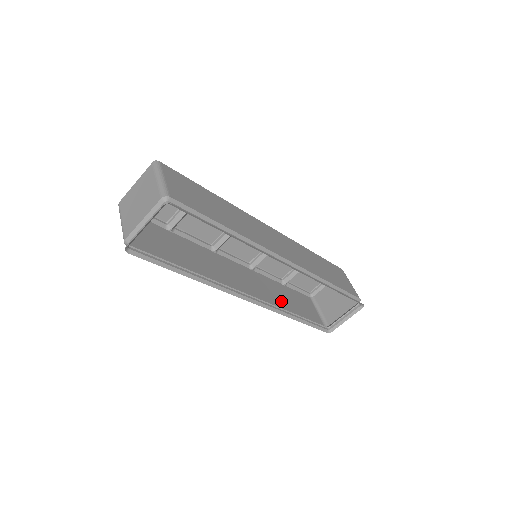
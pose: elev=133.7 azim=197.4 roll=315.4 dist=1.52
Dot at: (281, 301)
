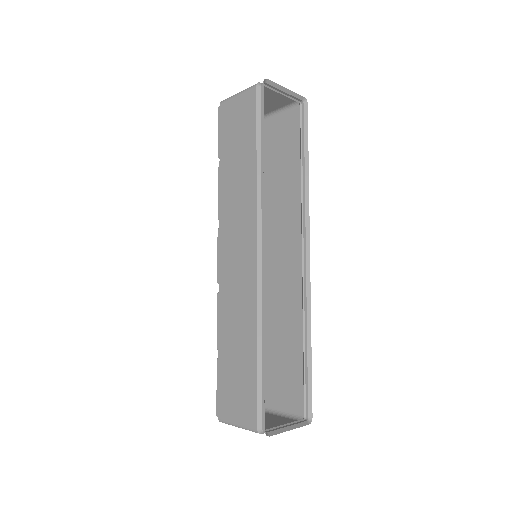
Dot at: (245, 329)
